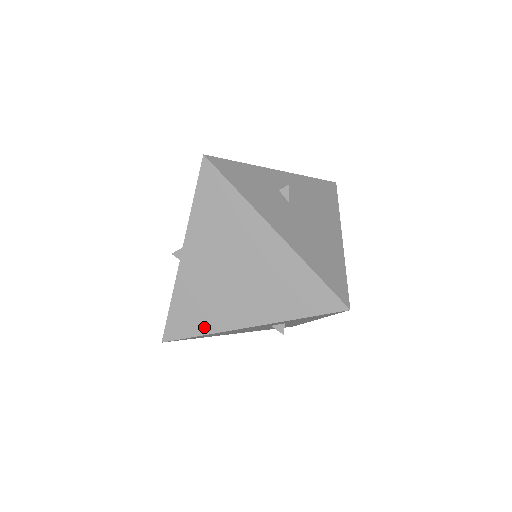
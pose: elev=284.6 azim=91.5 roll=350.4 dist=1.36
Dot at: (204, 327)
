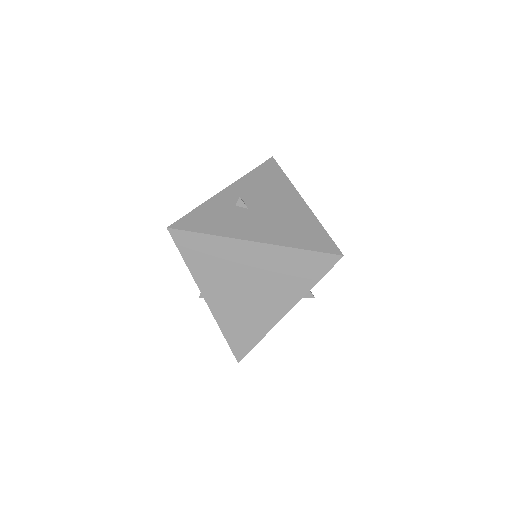
Dot at: (257, 334)
